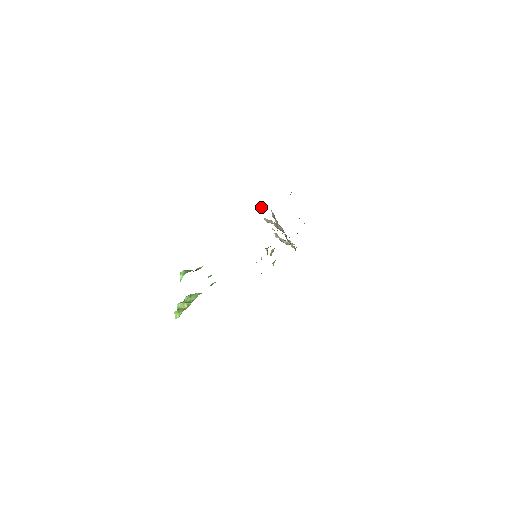
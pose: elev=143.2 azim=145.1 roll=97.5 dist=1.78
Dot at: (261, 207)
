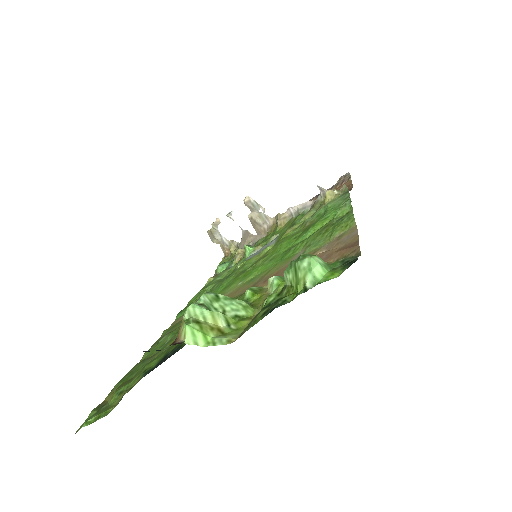
Dot at: (334, 192)
